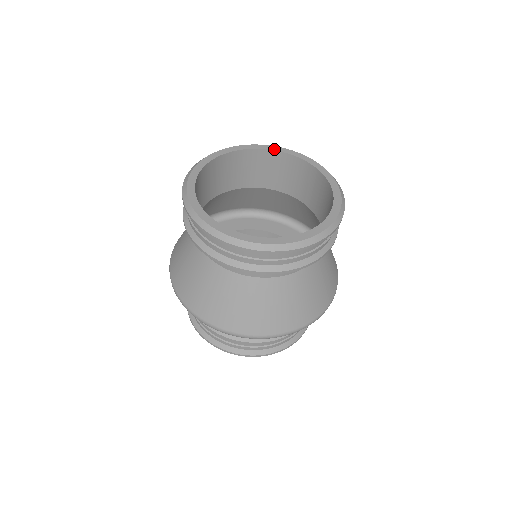
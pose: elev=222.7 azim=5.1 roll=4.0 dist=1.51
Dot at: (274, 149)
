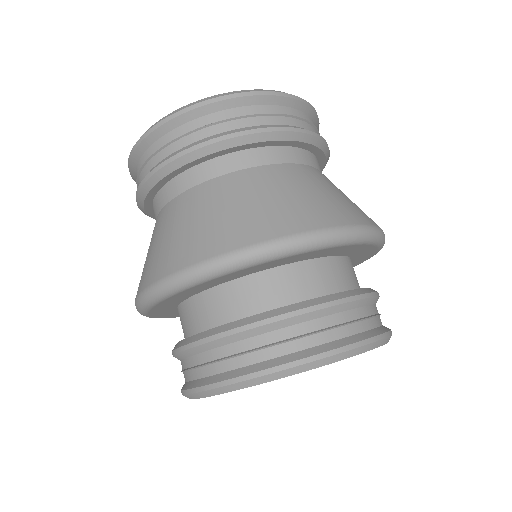
Dot at: occluded
